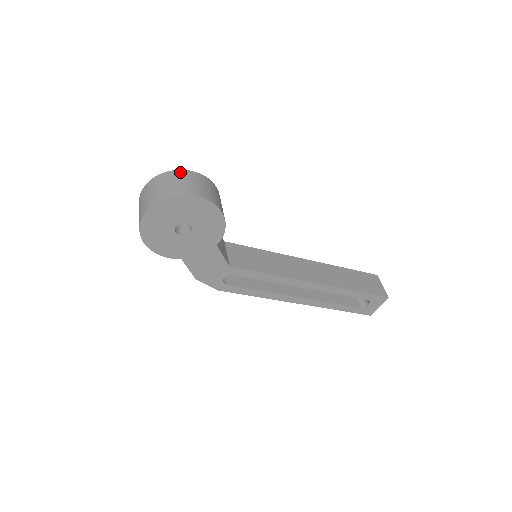
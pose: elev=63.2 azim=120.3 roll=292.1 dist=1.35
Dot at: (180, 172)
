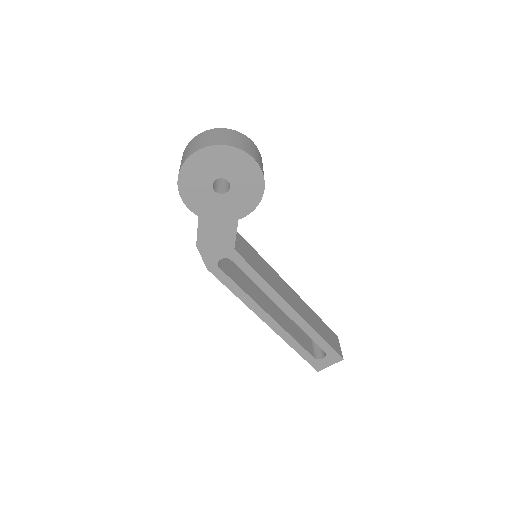
Dot at: (244, 136)
